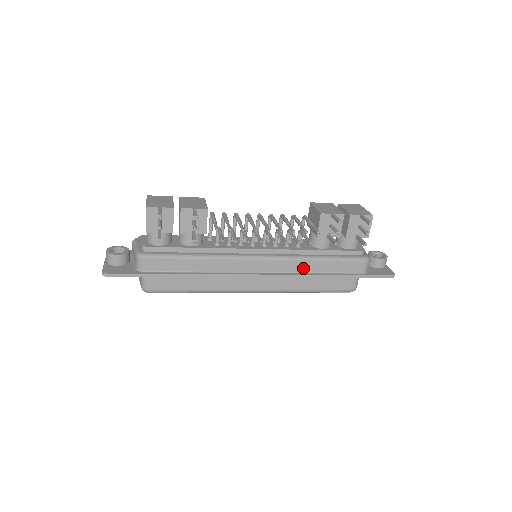
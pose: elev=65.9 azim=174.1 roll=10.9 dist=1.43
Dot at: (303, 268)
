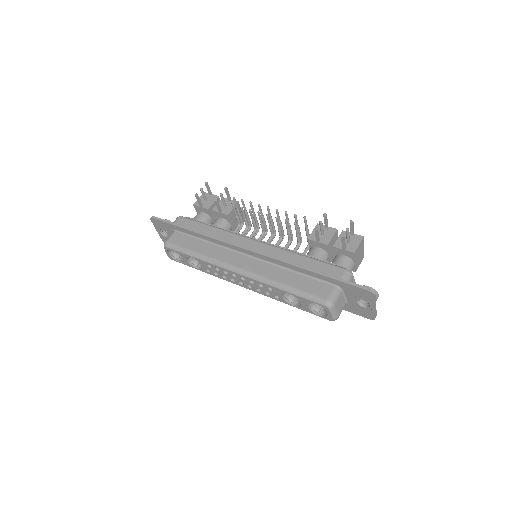
Dot at: (285, 257)
